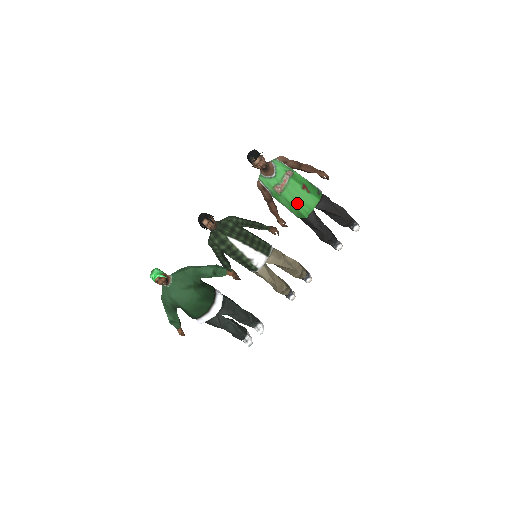
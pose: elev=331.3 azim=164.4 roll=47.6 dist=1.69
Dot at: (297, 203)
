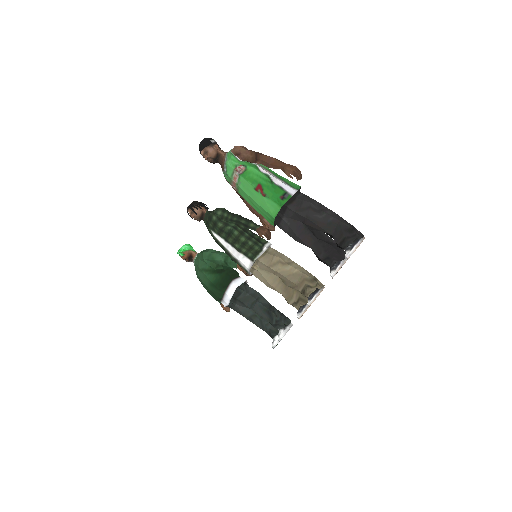
Dot at: (256, 207)
